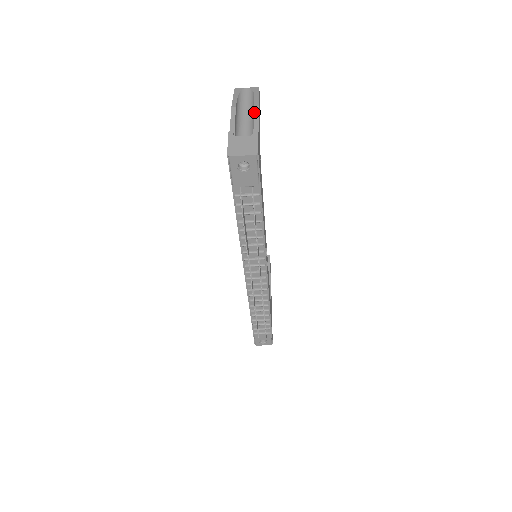
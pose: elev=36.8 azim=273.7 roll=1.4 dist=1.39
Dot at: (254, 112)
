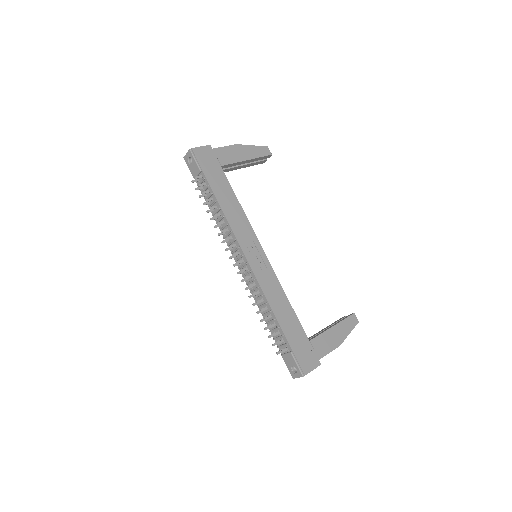
Dot at: (230, 146)
